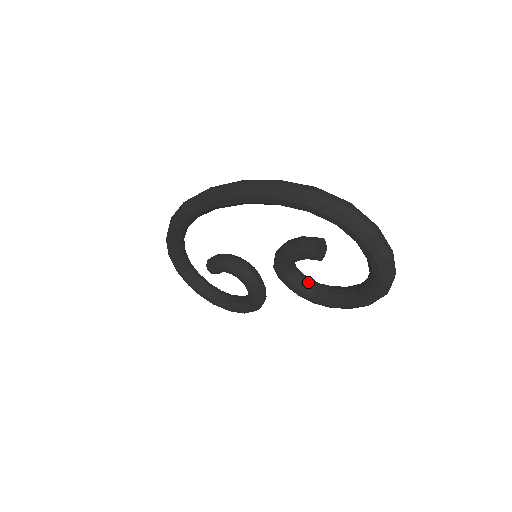
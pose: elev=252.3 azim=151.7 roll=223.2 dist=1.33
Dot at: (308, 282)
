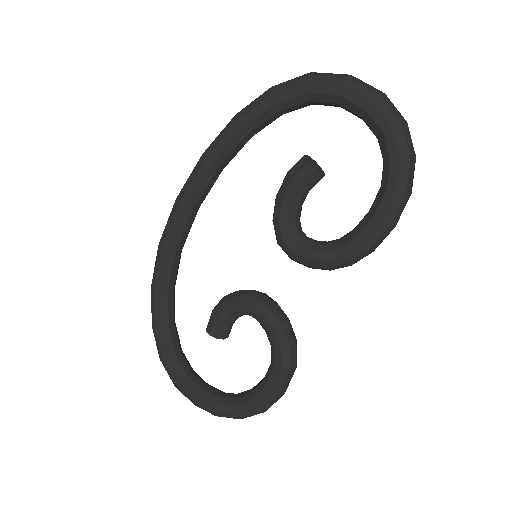
Dot at: (327, 242)
